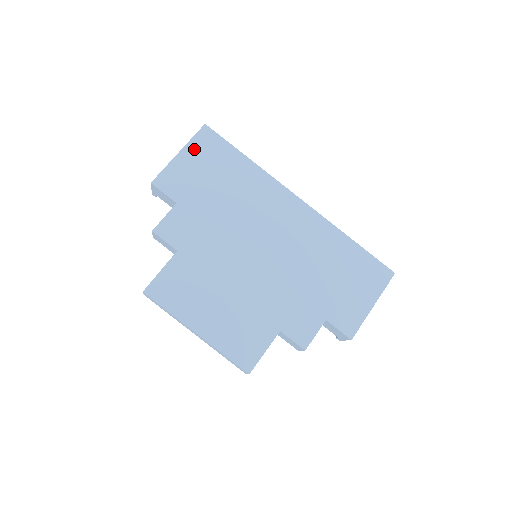
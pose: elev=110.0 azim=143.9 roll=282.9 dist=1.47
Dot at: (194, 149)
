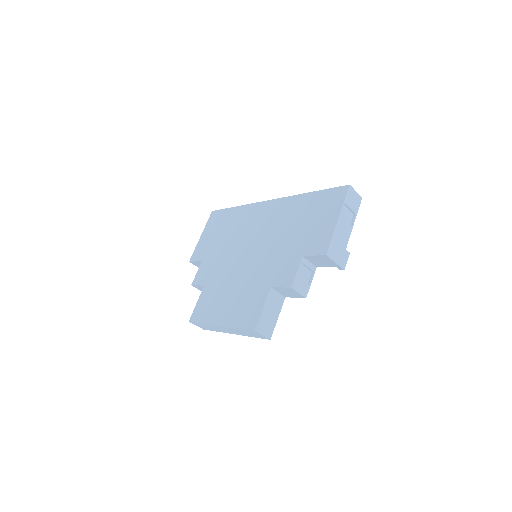
Dot at: (208, 227)
